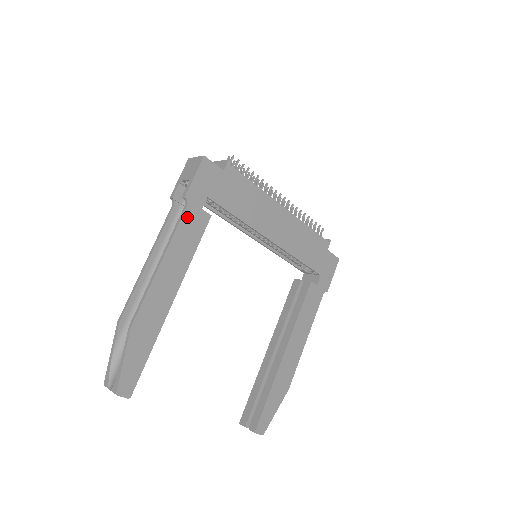
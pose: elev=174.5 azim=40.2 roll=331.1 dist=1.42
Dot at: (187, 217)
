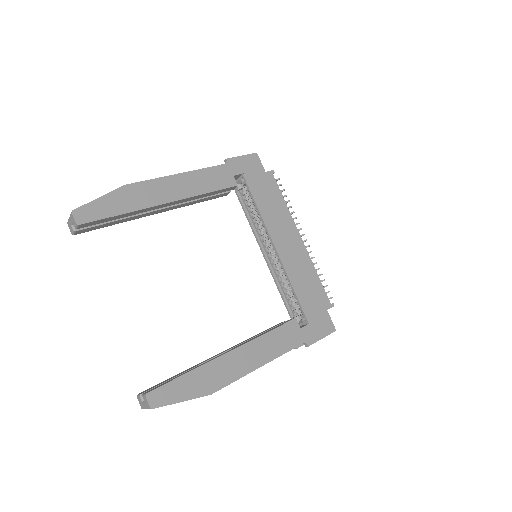
Dot at: (219, 170)
